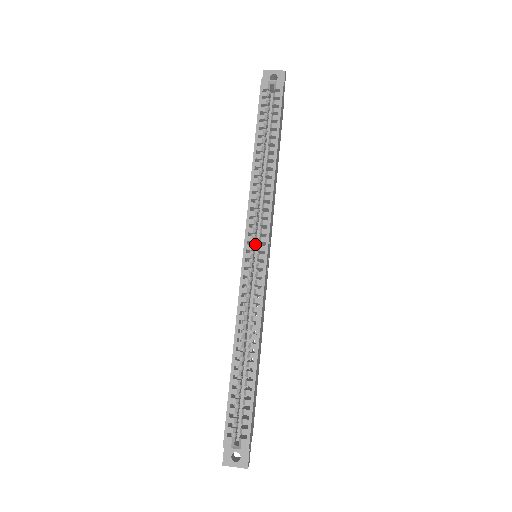
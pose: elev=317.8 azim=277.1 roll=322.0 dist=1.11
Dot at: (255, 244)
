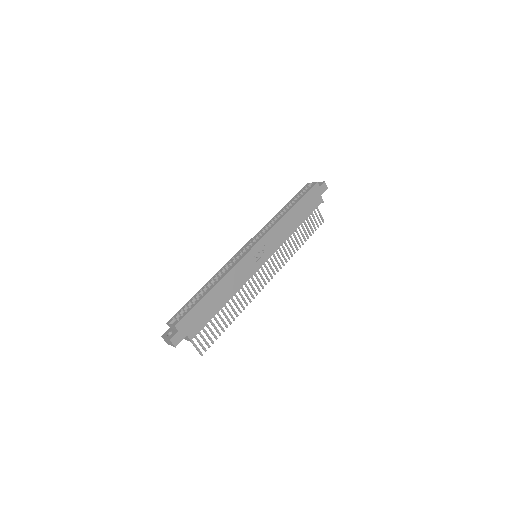
Dot at: occluded
